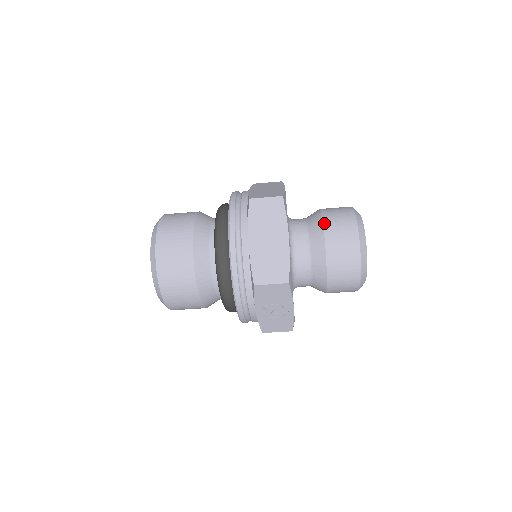
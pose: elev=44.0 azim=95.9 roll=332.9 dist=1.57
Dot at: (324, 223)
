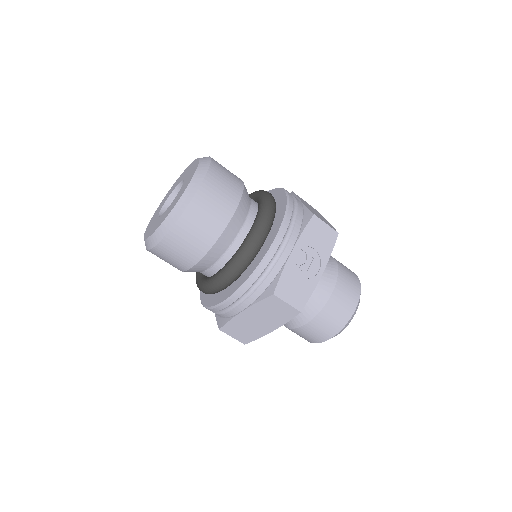
Dot at: occluded
